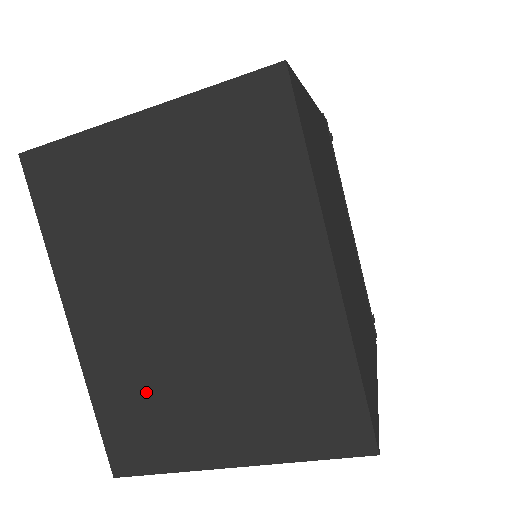
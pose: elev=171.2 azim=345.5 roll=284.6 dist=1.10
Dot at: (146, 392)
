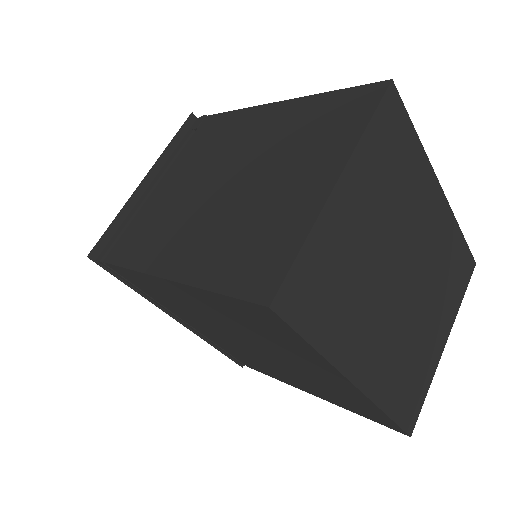
Dot at: (406, 364)
